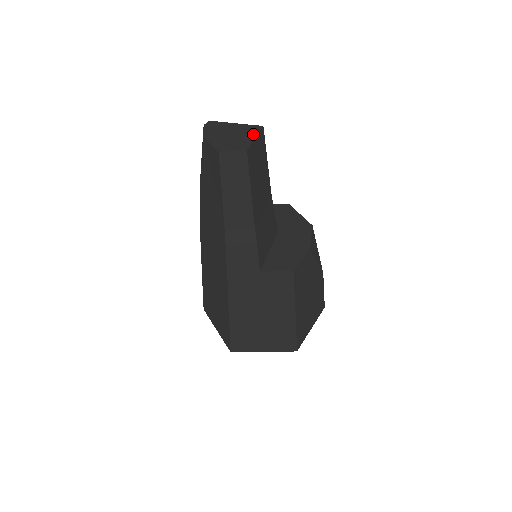
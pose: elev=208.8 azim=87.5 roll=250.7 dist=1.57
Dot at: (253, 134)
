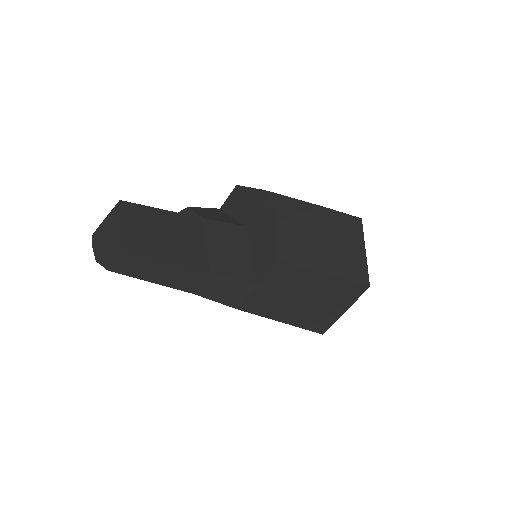
Dot at: (118, 220)
